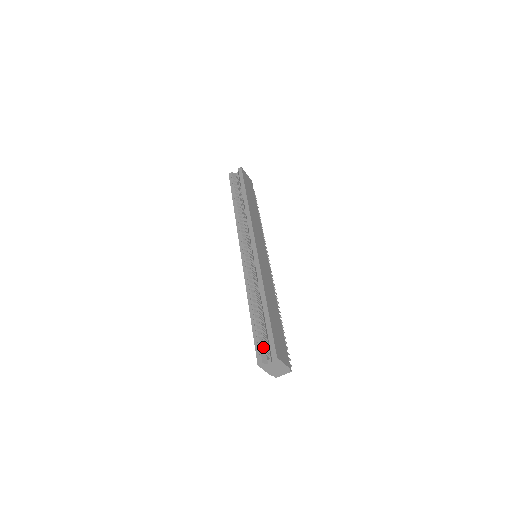
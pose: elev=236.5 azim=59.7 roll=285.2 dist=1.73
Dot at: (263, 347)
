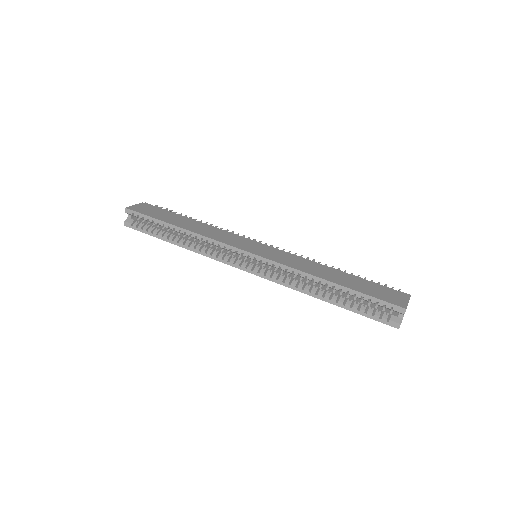
Dot at: (380, 313)
